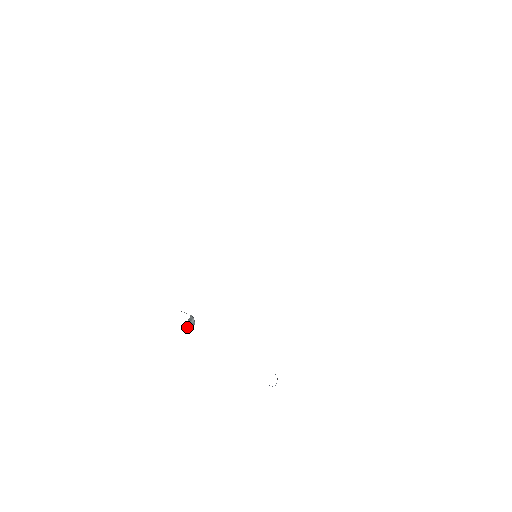
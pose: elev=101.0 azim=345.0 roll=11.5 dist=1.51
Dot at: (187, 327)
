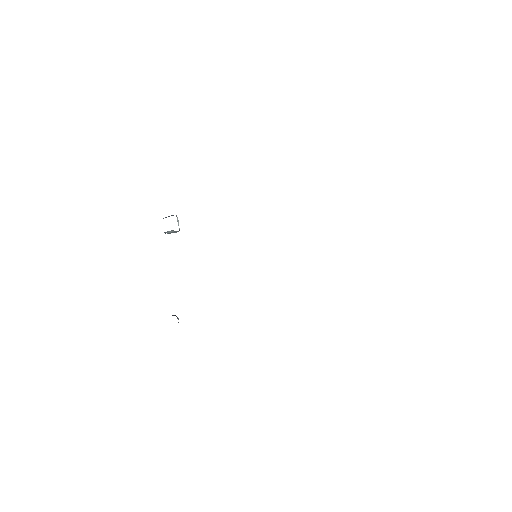
Dot at: (169, 232)
